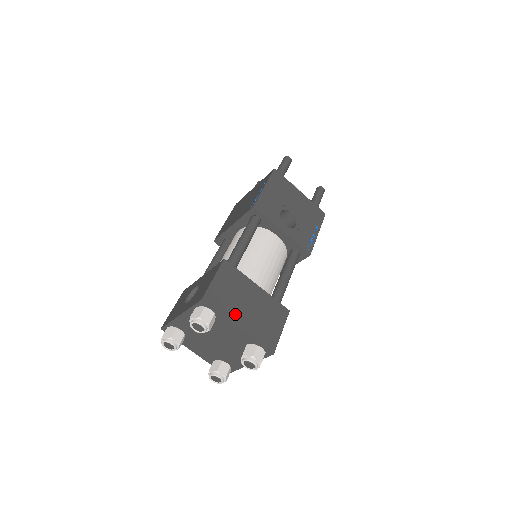
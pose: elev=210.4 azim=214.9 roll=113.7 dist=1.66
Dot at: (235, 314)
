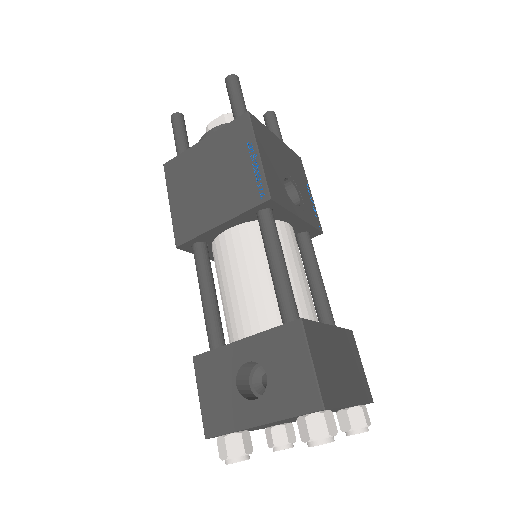
Dot at: (343, 391)
